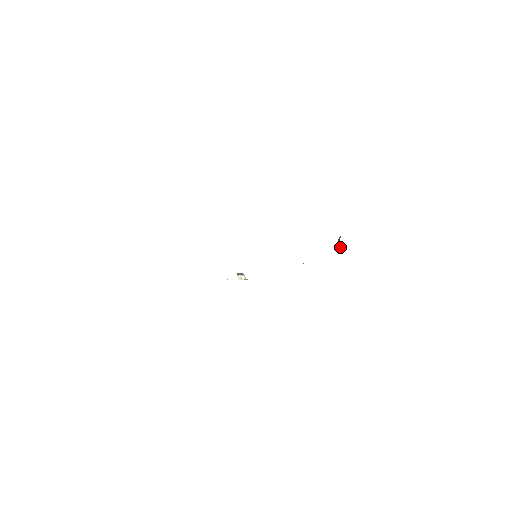
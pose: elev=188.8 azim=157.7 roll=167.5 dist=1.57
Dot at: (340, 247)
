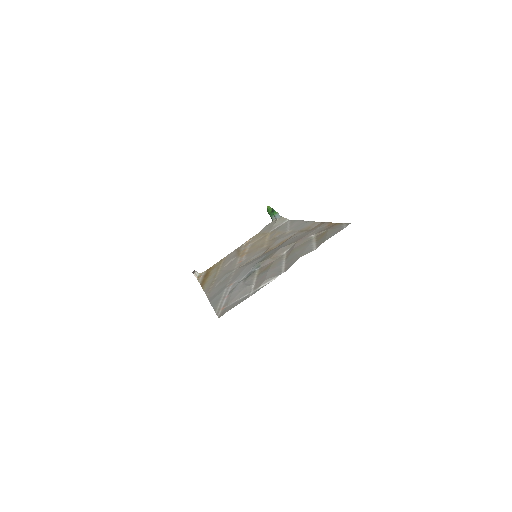
Dot at: occluded
